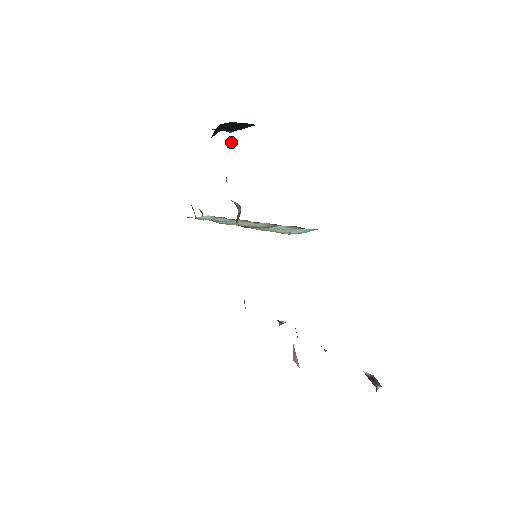
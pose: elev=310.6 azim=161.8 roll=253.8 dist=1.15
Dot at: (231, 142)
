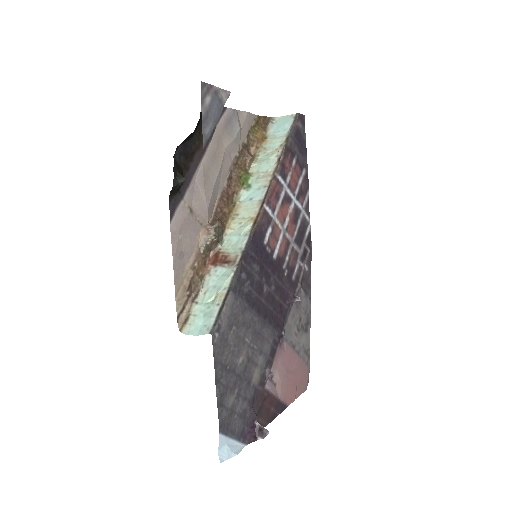
Dot at: (178, 186)
